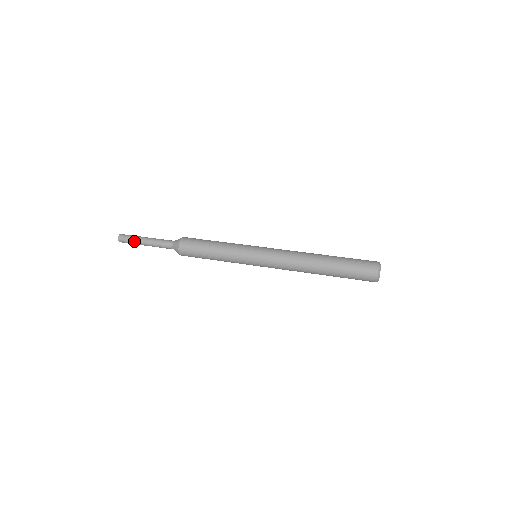
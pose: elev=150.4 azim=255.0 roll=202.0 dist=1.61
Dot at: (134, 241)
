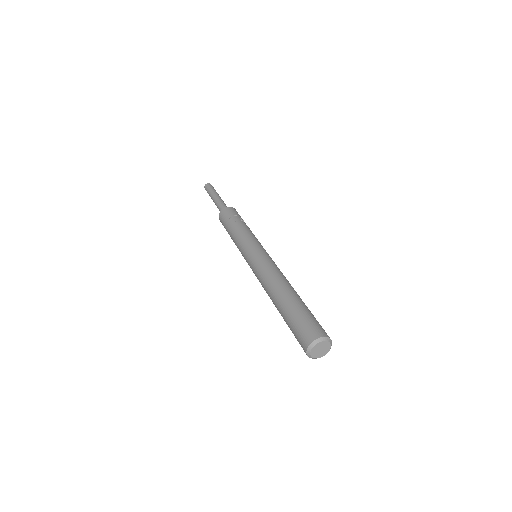
Dot at: (209, 194)
